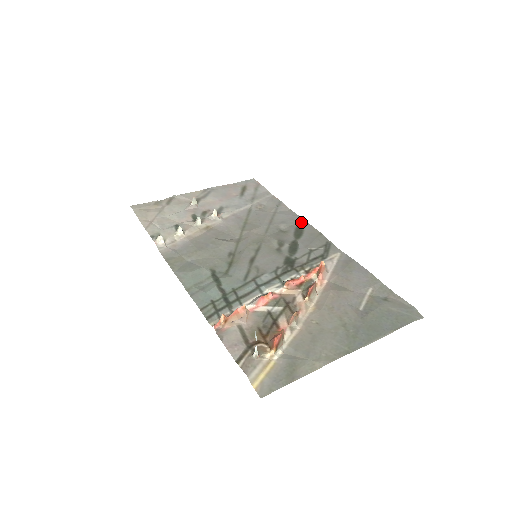
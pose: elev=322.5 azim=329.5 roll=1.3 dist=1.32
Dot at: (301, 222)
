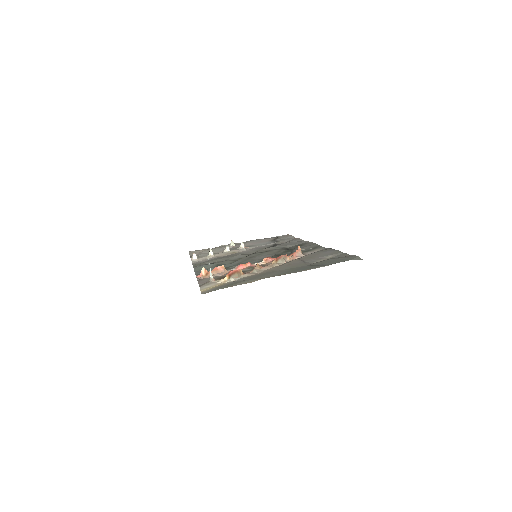
Dot at: (306, 242)
